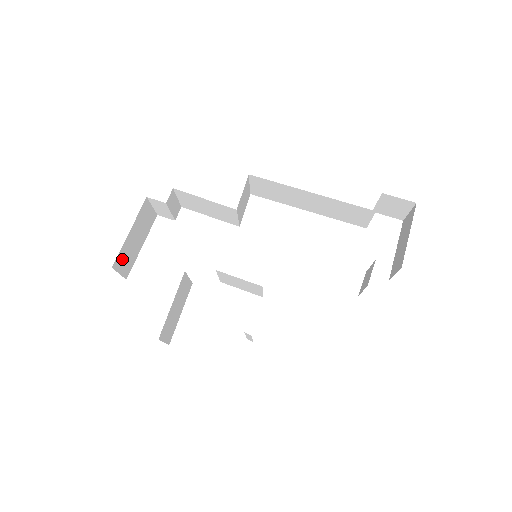
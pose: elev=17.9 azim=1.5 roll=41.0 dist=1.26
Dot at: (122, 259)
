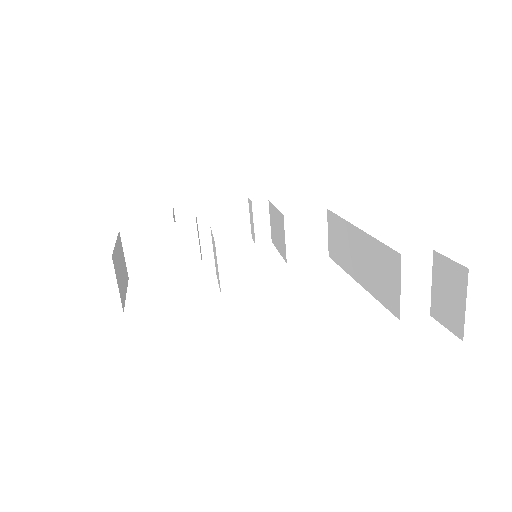
Dot at: (188, 218)
